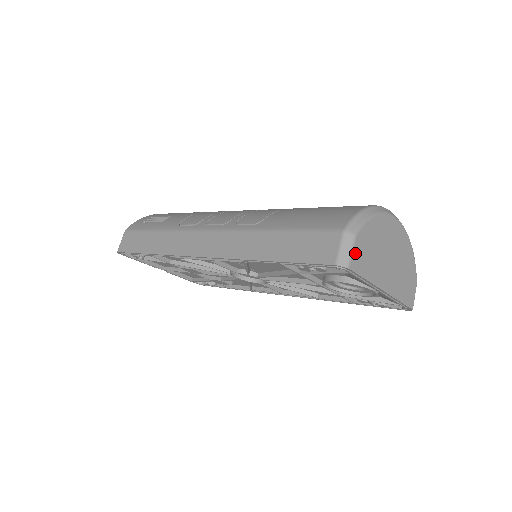
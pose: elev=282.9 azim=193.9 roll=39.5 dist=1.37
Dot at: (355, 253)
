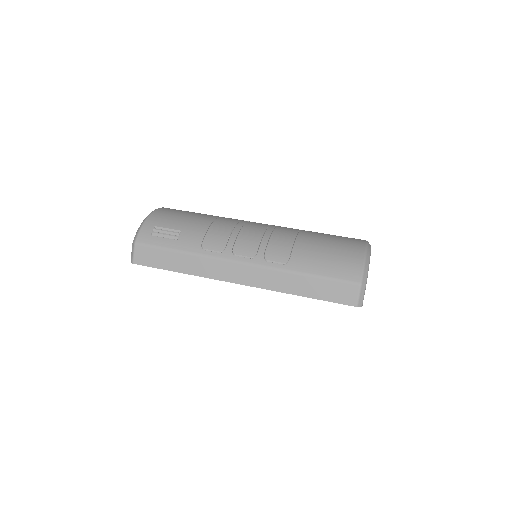
Dot at: occluded
